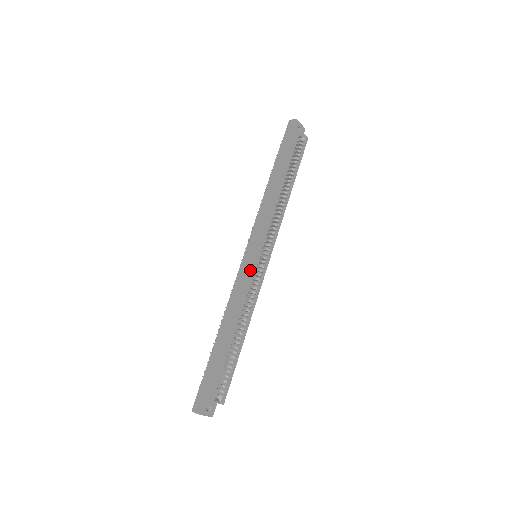
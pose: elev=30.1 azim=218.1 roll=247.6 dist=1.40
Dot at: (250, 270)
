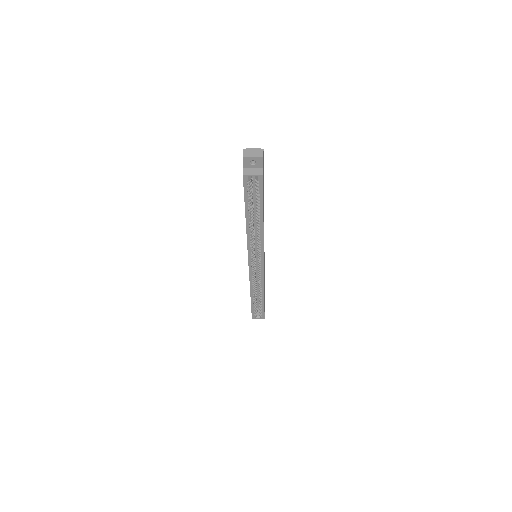
Dot at: (249, 269)
